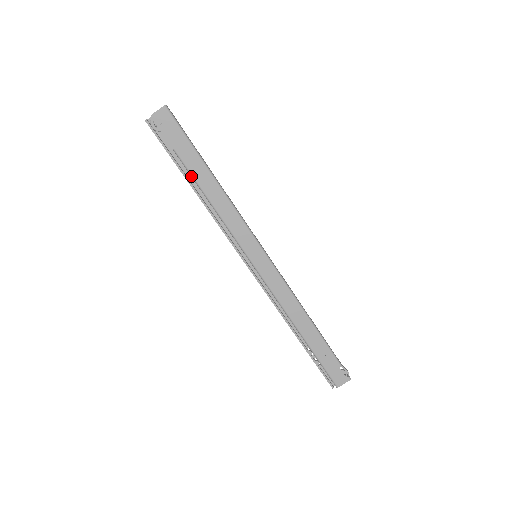
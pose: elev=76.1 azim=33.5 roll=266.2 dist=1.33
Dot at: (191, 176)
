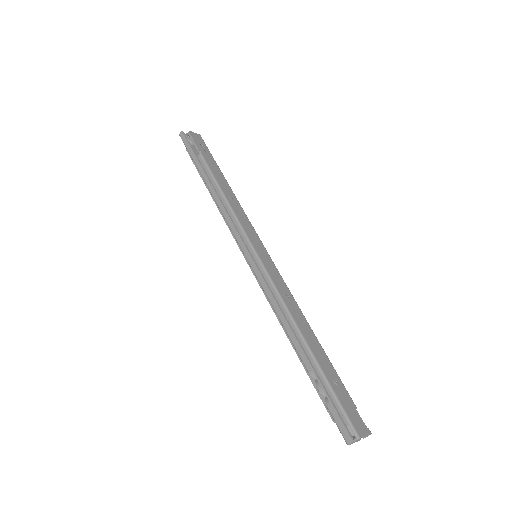
Dot at: (210, 173)
